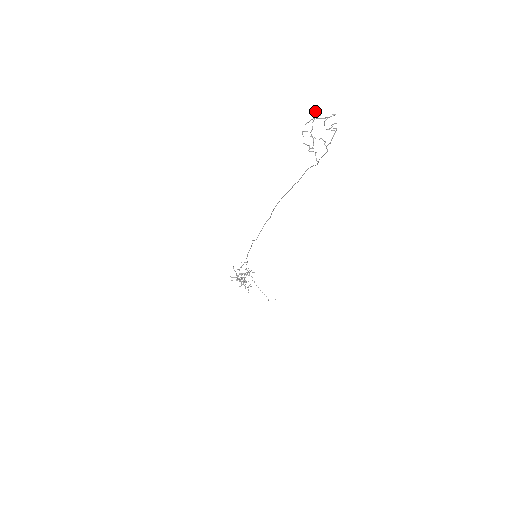
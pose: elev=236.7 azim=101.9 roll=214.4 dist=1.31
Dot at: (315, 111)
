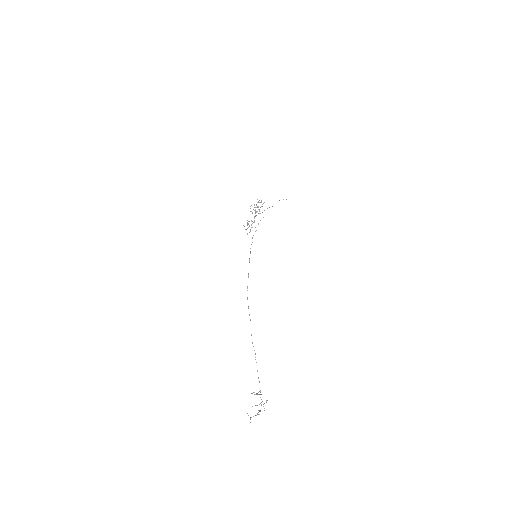
Dot at: occluded
